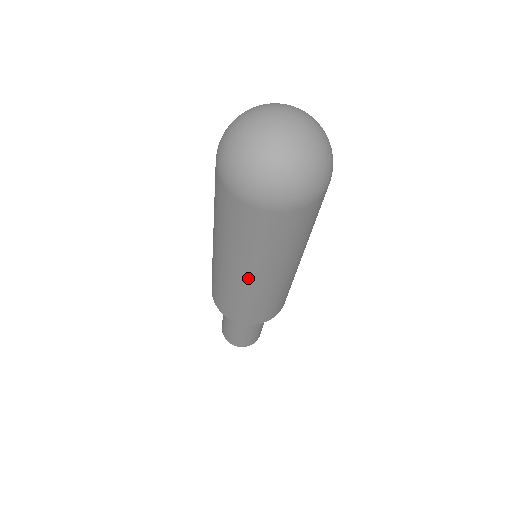
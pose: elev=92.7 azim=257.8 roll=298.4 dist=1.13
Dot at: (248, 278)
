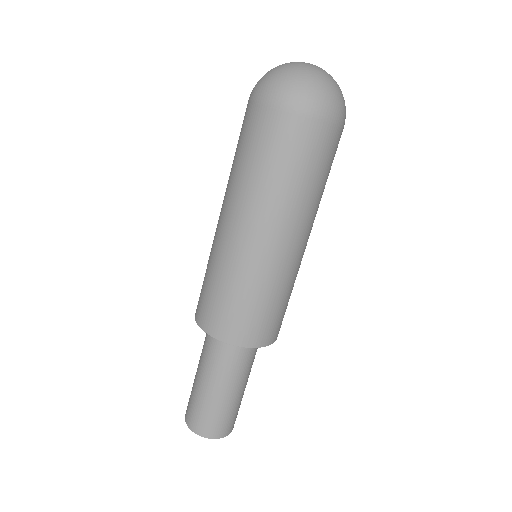
Dot at: (255, 235)
